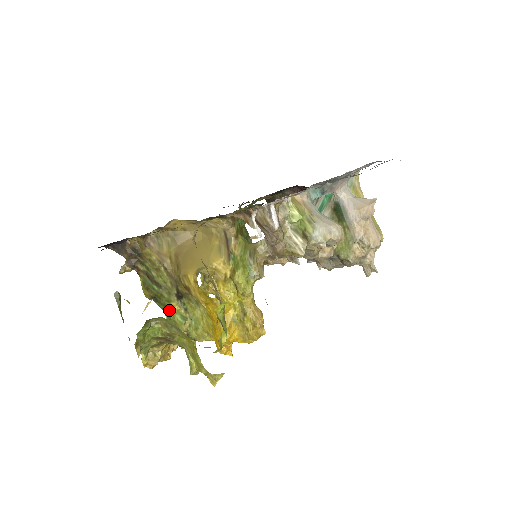
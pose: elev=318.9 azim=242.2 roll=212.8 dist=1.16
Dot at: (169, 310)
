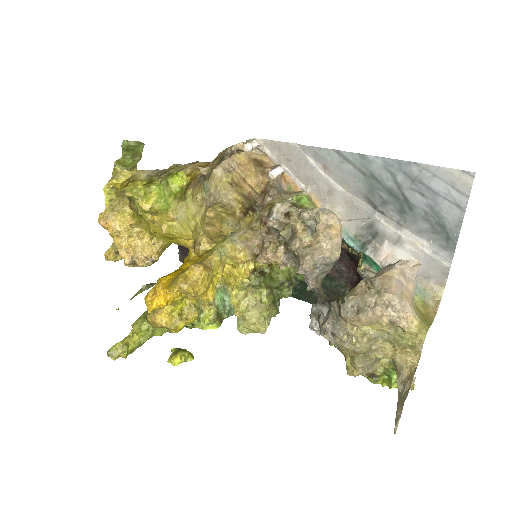
Dot at: occluded
